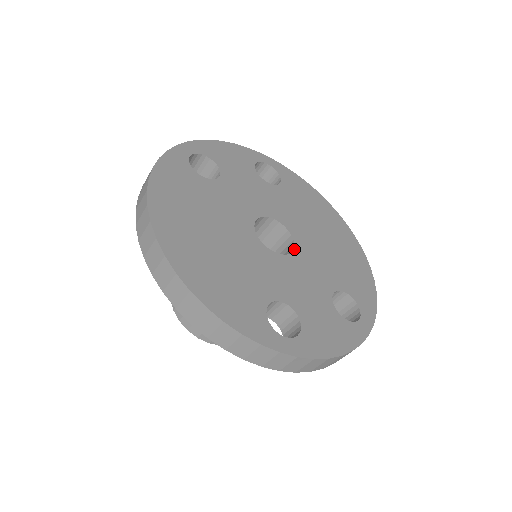
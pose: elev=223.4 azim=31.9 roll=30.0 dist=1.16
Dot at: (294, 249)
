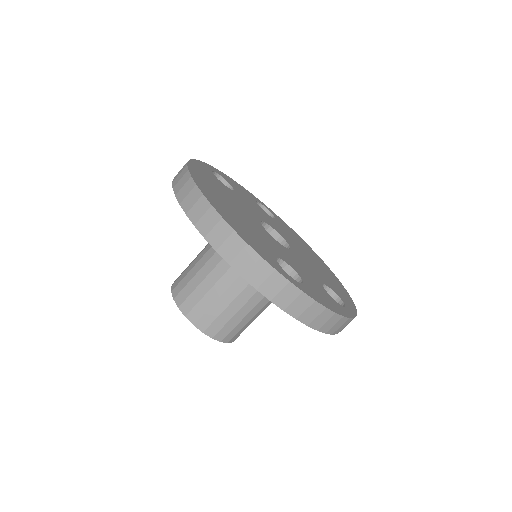
Dot at: (290, 249)
